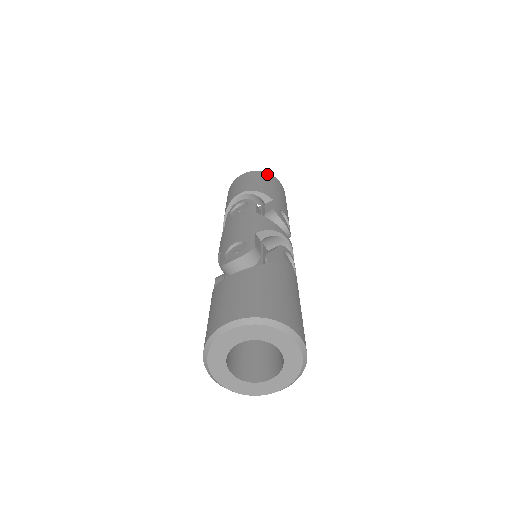
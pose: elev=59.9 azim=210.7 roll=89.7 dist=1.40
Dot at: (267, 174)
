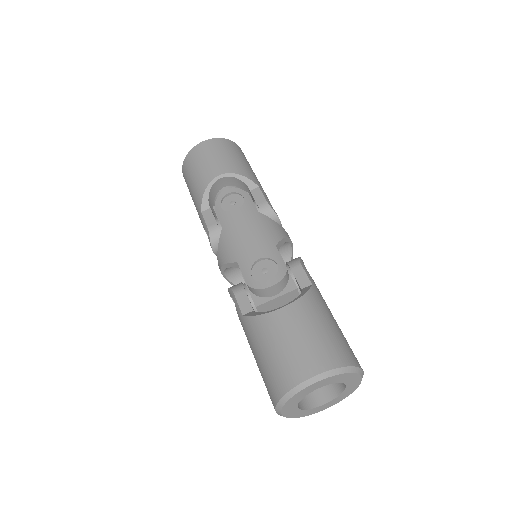
Dot at: (233, 143)
